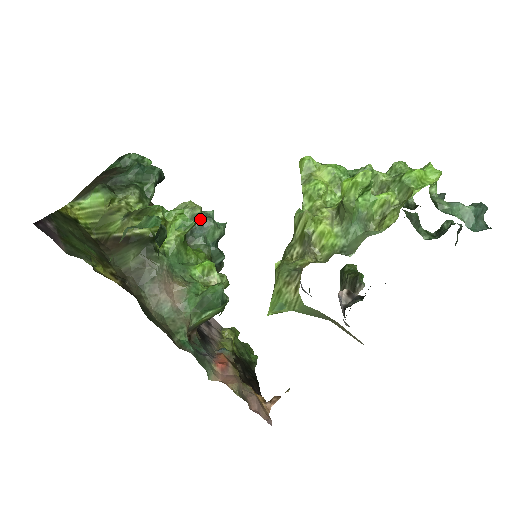
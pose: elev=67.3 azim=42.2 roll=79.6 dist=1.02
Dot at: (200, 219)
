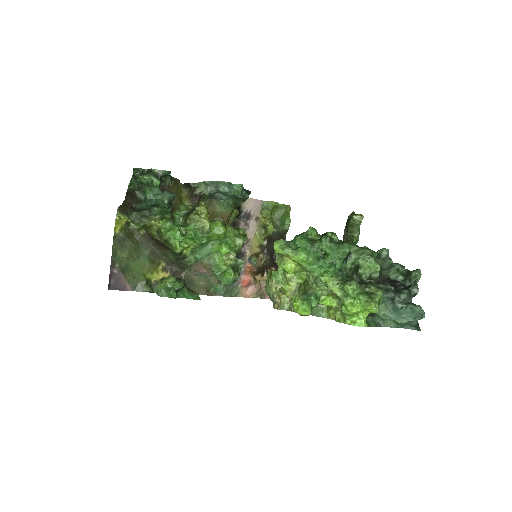
Dot at: (218, 190)
